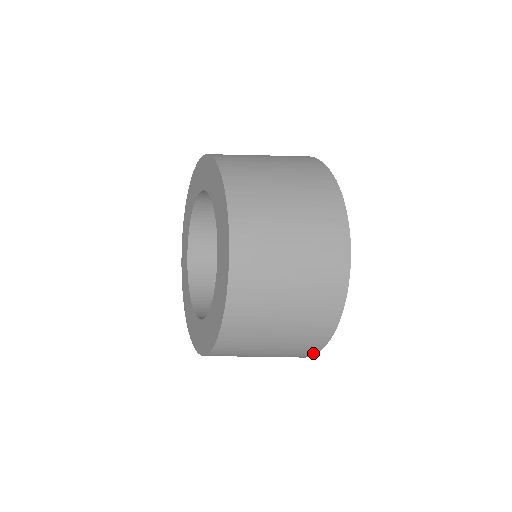
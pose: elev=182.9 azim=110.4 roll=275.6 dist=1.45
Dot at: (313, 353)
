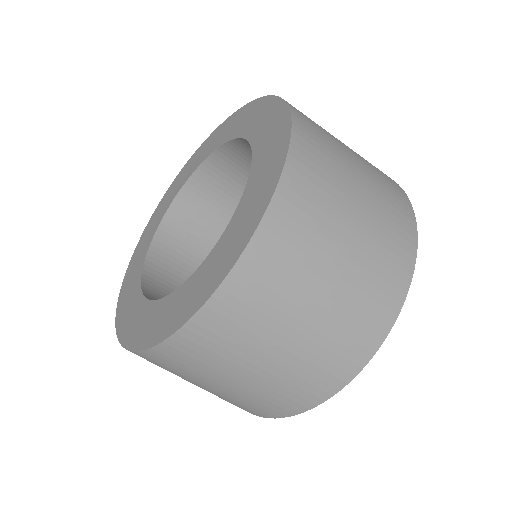
Dot at: (262, 415)
